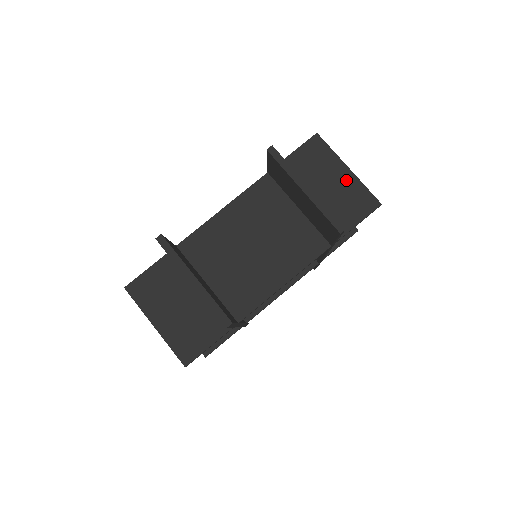
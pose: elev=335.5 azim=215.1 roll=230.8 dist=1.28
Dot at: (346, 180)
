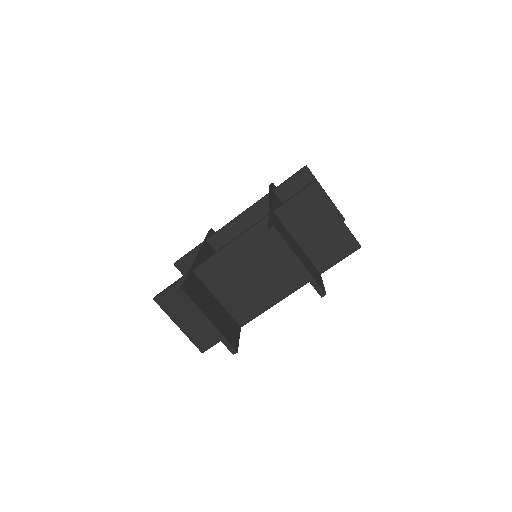
Dot at: (335, 225)
